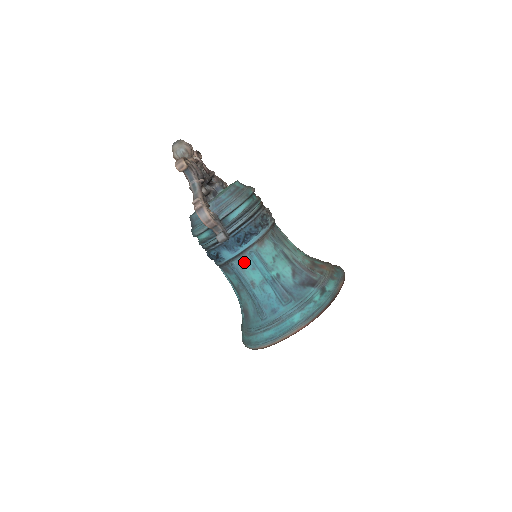
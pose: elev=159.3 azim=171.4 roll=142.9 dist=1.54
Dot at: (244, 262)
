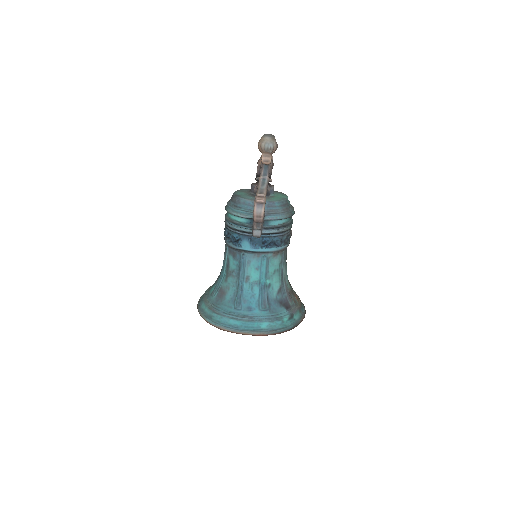
Dot at: (254, 259)
